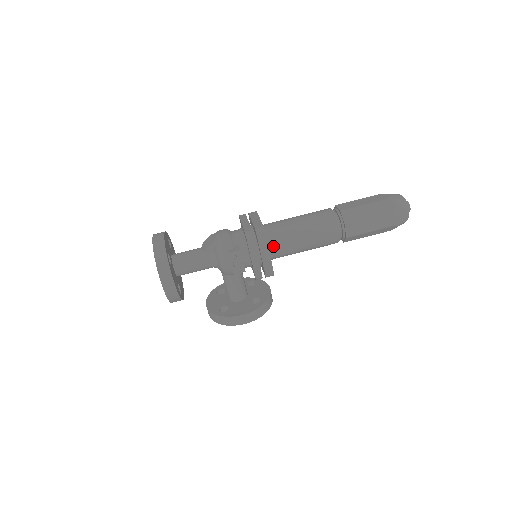
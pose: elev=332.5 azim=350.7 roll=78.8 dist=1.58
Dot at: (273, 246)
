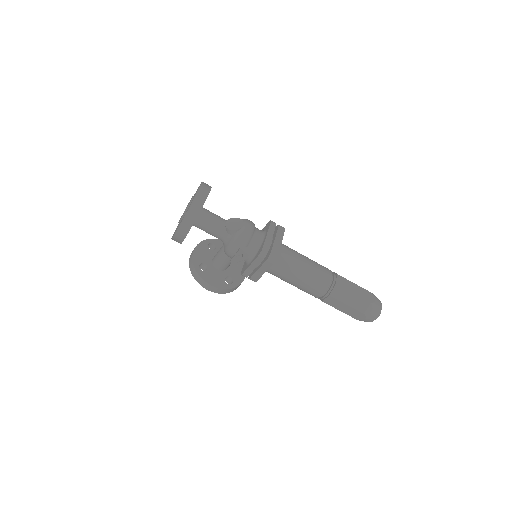
Dot at: (272, 267)
